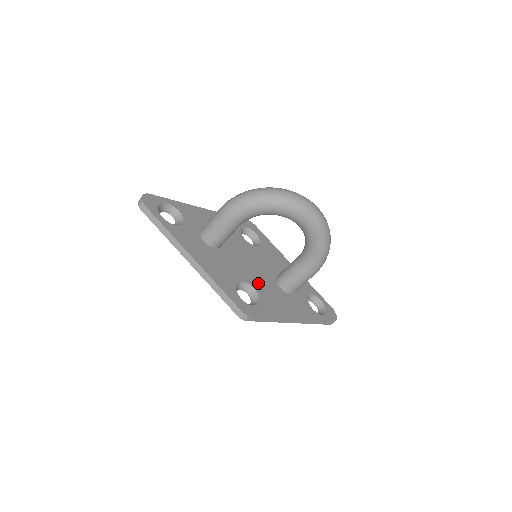
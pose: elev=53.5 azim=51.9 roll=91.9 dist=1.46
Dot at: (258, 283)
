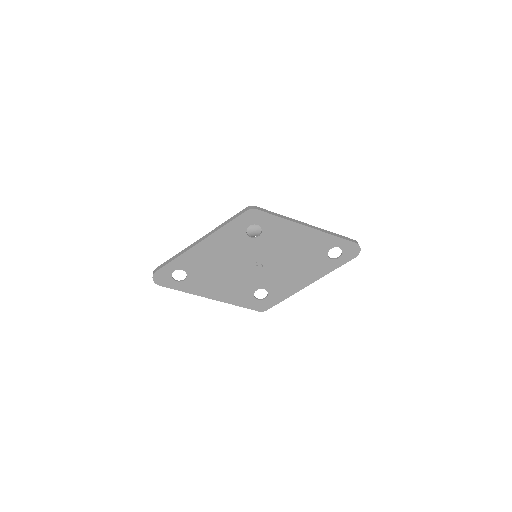
Dot at: occluded
